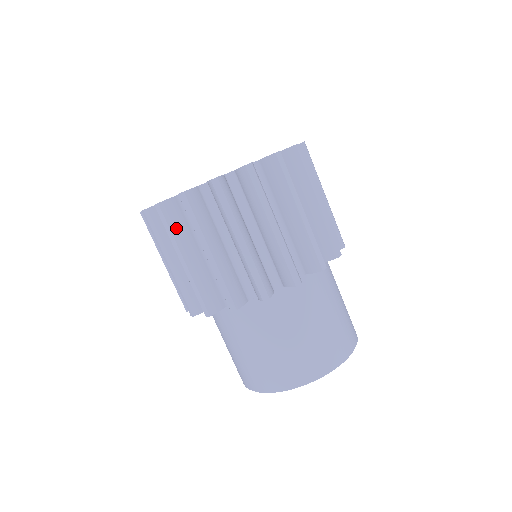
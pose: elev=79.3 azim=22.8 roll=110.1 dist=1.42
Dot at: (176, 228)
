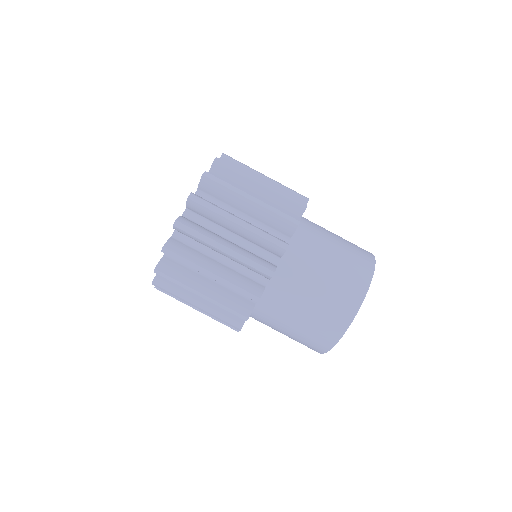
Dot at: occluded
